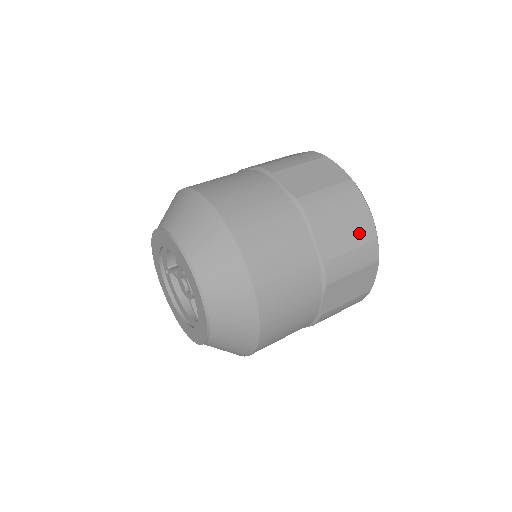
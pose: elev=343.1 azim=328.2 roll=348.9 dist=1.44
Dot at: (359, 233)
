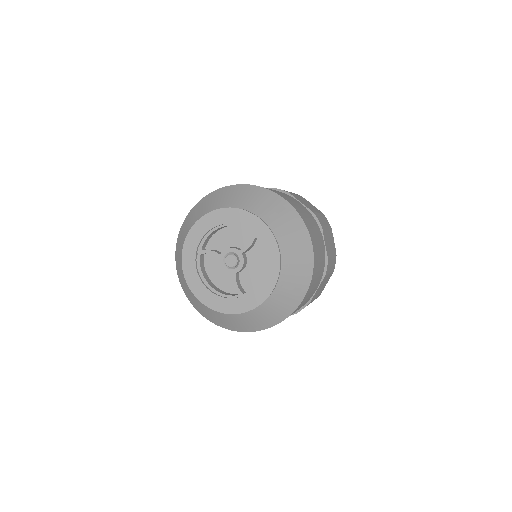
Dot at: (333, 247)
